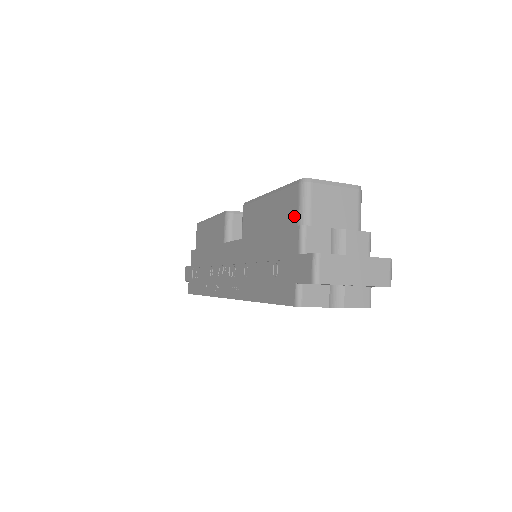
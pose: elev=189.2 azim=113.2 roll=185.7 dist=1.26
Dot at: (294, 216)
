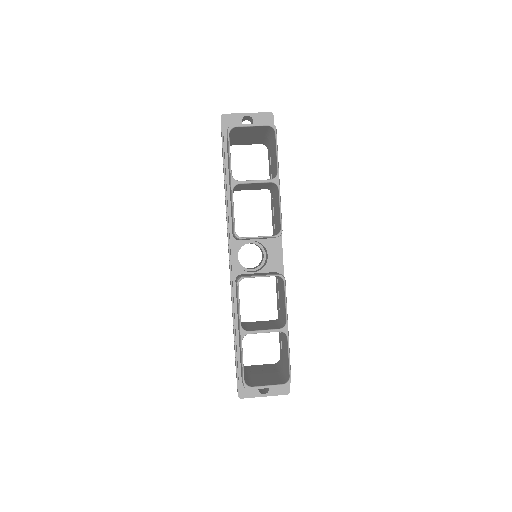
Dot at: (241, 373)
